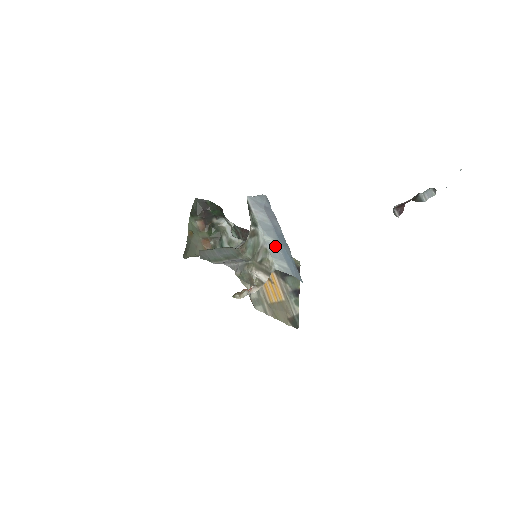
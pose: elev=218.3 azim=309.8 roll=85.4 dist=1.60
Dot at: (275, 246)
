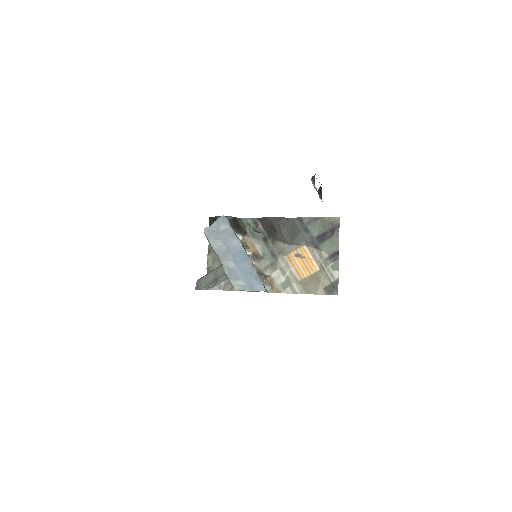
Dot at: (230, 268)
